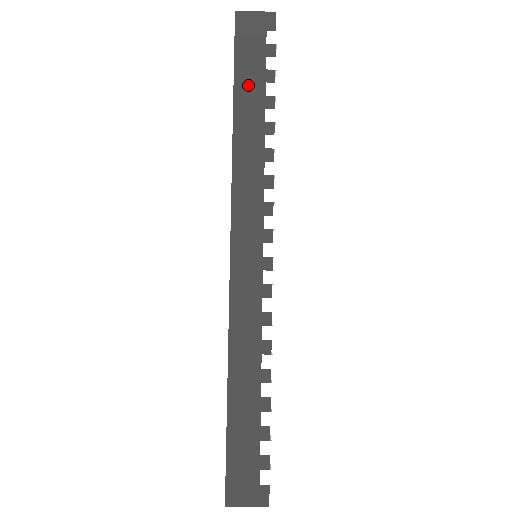
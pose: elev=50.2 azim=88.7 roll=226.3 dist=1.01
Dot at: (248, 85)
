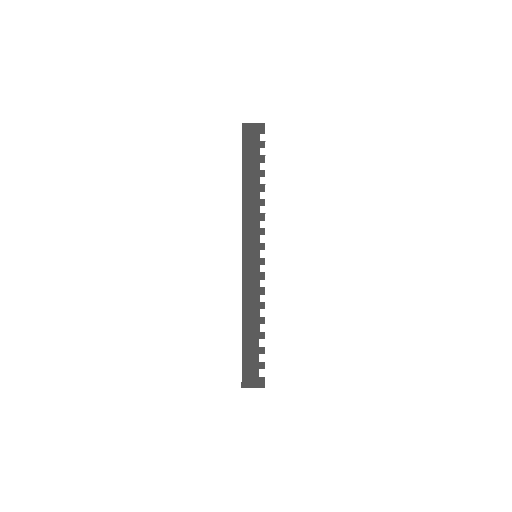
Dot at: (250, 164)
